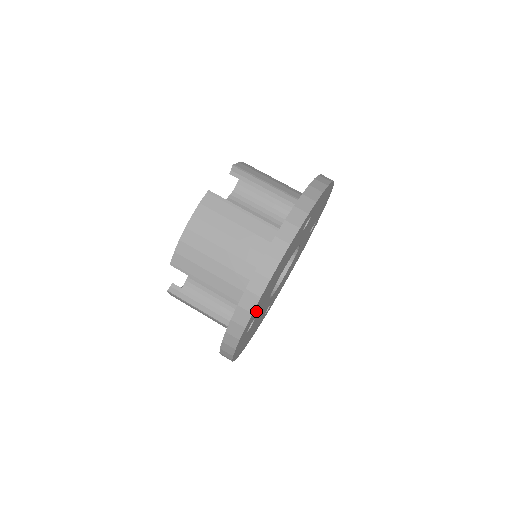
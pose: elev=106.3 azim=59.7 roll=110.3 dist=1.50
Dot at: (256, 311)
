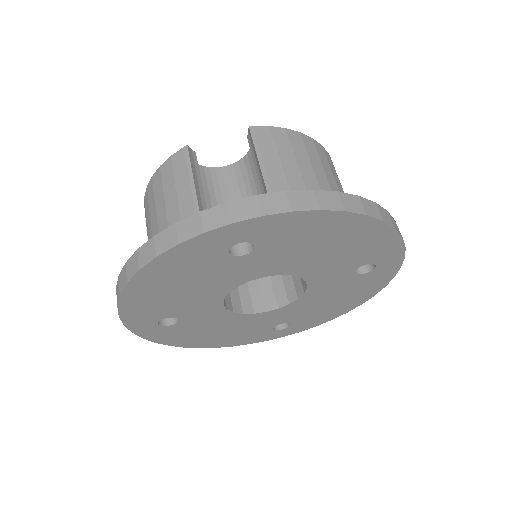
Dot at: (289, 234)
